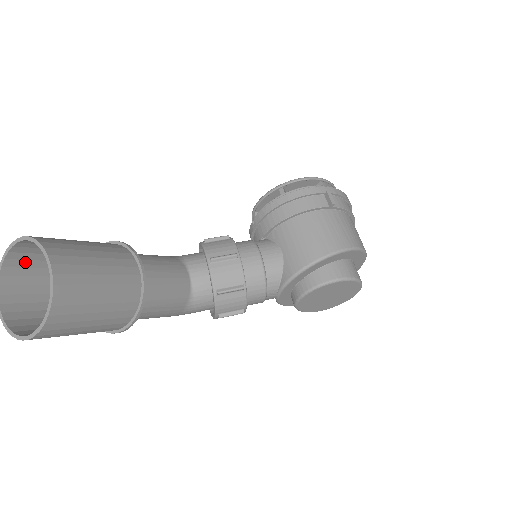
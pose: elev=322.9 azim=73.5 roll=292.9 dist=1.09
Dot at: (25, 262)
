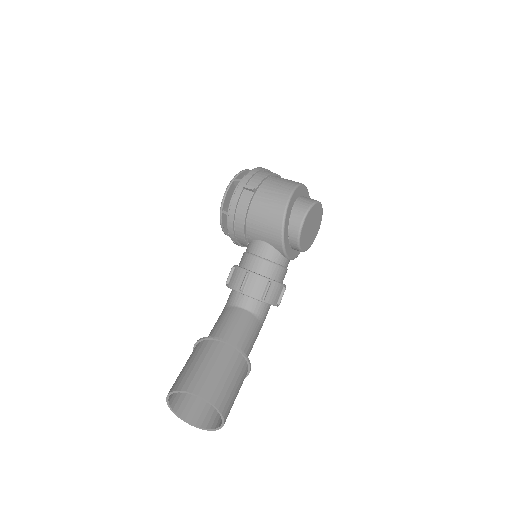
Dot at: (180, 399)
